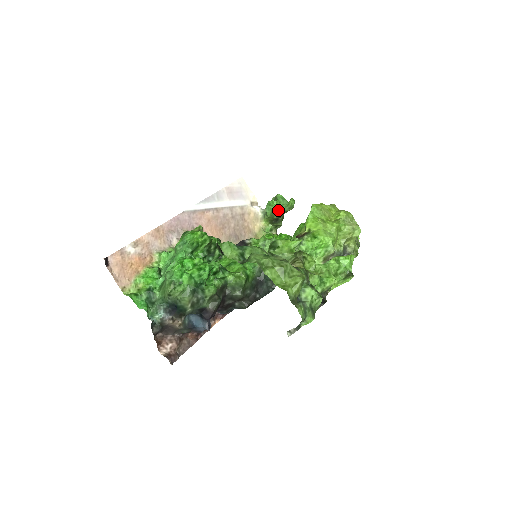
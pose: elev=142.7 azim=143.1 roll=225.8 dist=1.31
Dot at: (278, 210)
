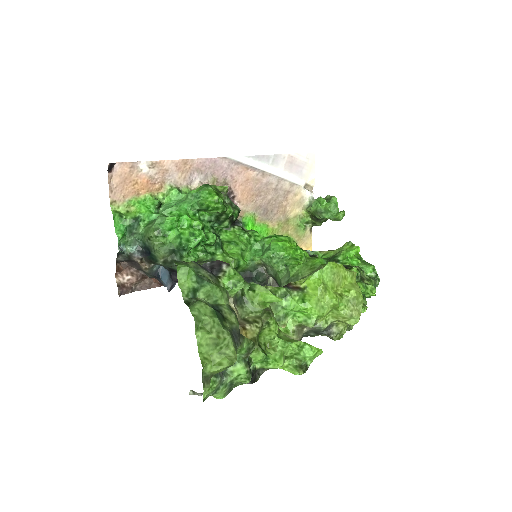
Dot at: (323, 212)
